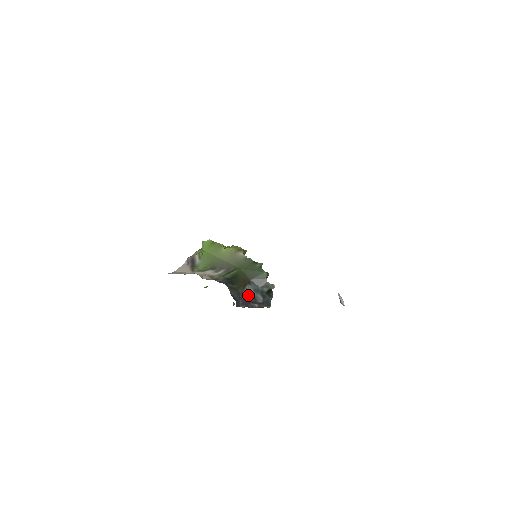
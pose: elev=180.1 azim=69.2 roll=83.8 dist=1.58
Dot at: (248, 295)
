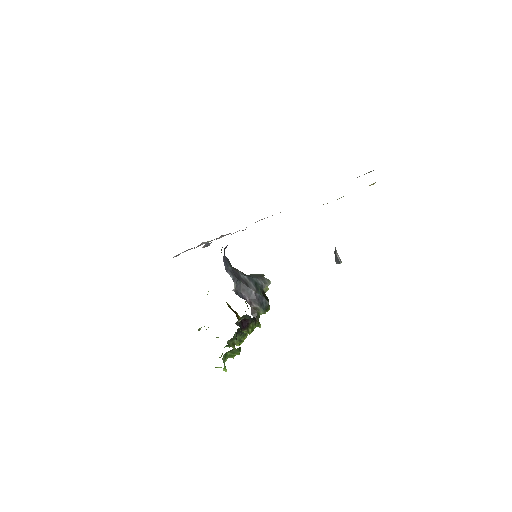
Dot at: (240, 277)
